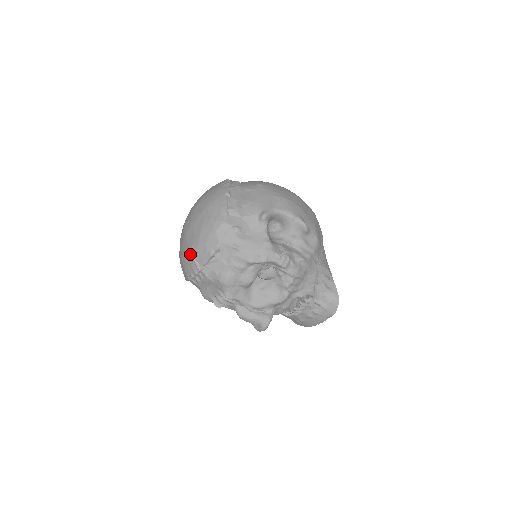
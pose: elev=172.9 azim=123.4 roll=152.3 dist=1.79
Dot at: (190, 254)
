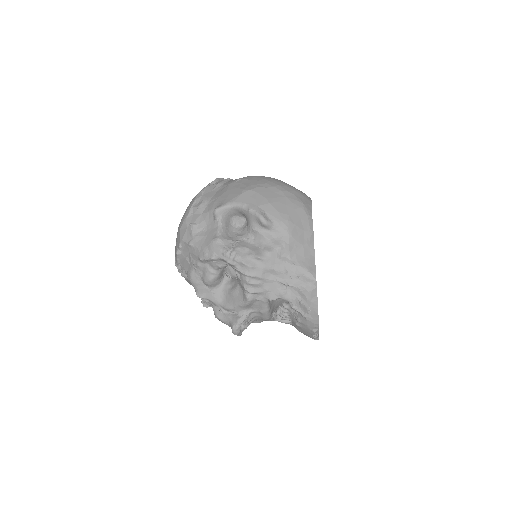
Dot at: occluded
